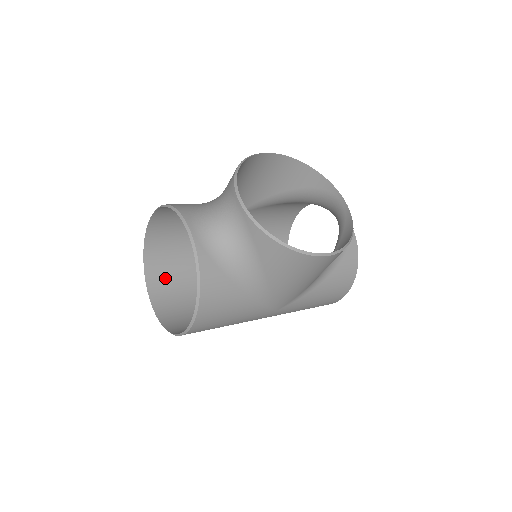
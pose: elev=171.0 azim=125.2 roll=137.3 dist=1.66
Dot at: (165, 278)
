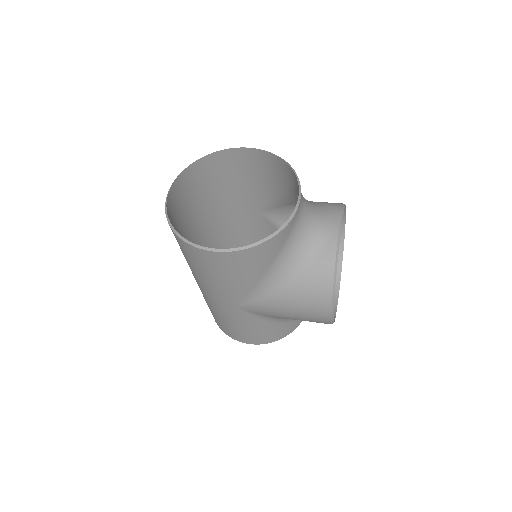
Dot at: (189, 187)
